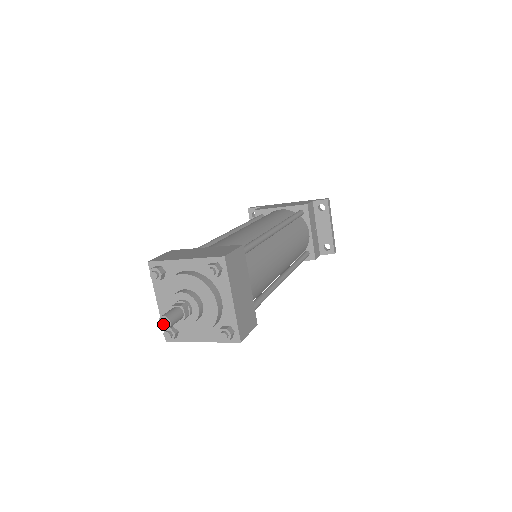
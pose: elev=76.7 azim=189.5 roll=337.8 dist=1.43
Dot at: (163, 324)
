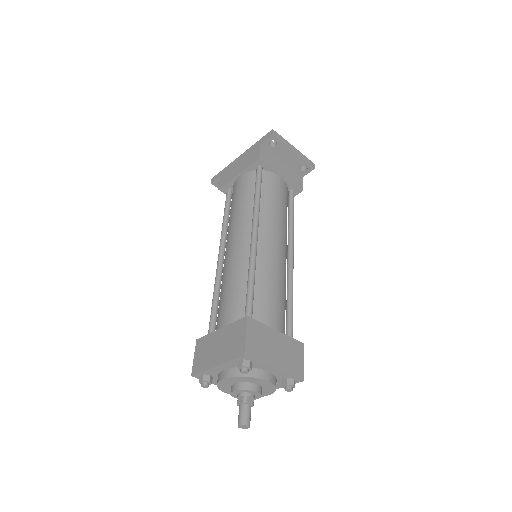
Dot at: (243, 428)
